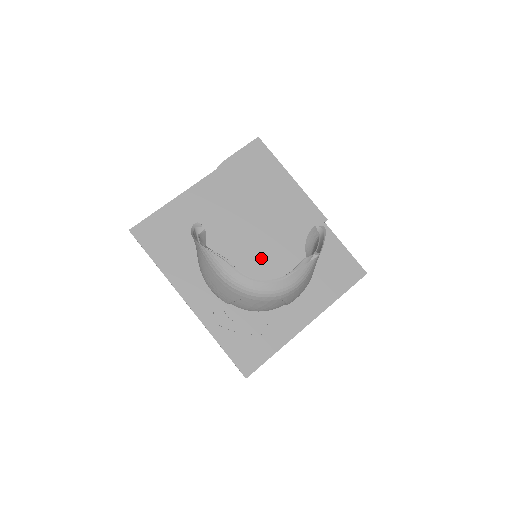
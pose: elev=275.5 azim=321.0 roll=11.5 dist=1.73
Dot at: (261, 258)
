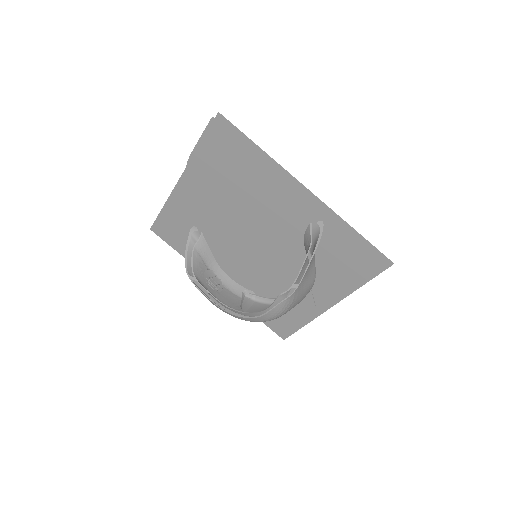
Dot at: (261, 258)
